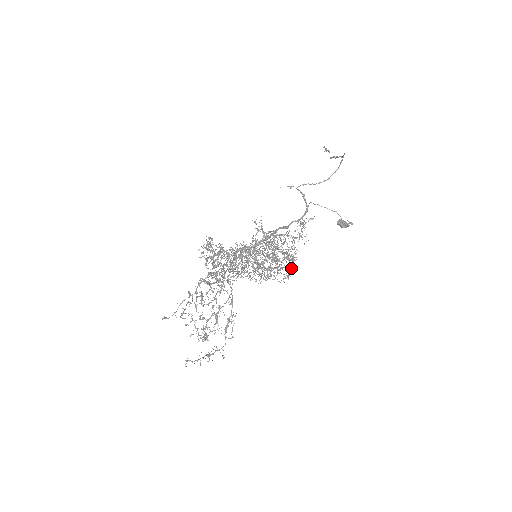
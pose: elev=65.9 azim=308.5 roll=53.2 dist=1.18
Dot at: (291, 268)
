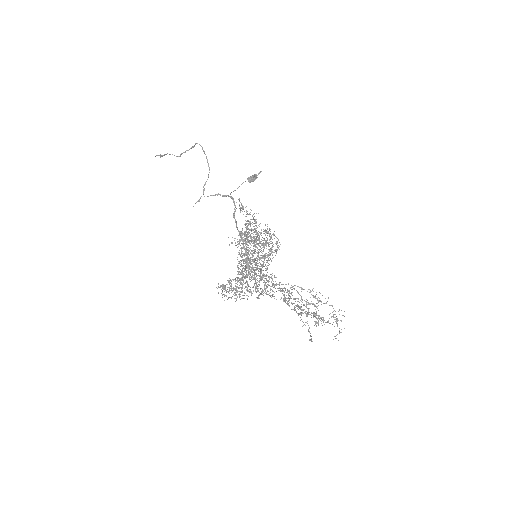
Dot at: (274, 235)
